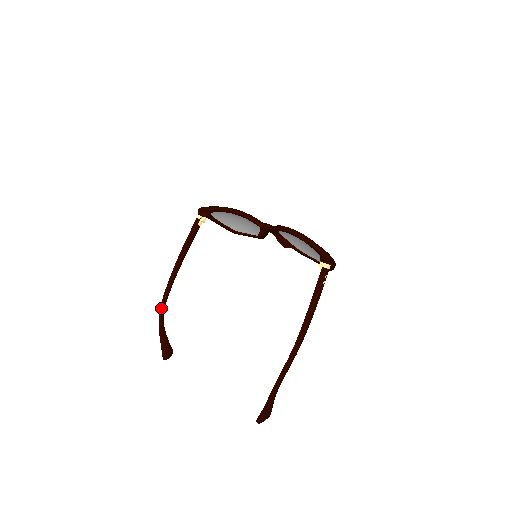
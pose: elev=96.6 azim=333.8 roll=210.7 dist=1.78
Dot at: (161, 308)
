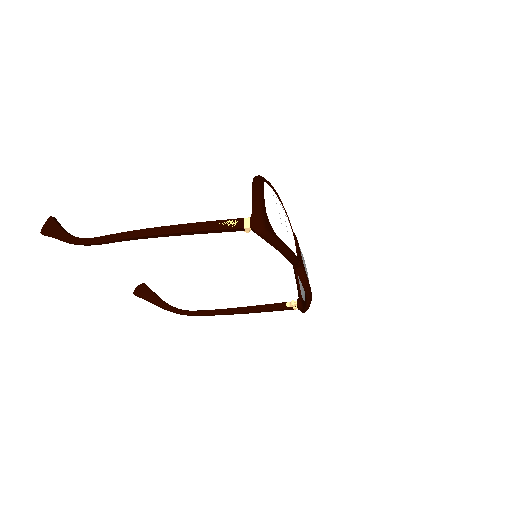
Dot at: (90, 245)
